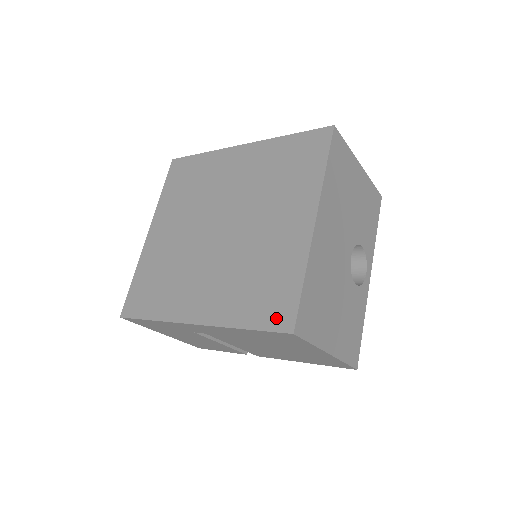
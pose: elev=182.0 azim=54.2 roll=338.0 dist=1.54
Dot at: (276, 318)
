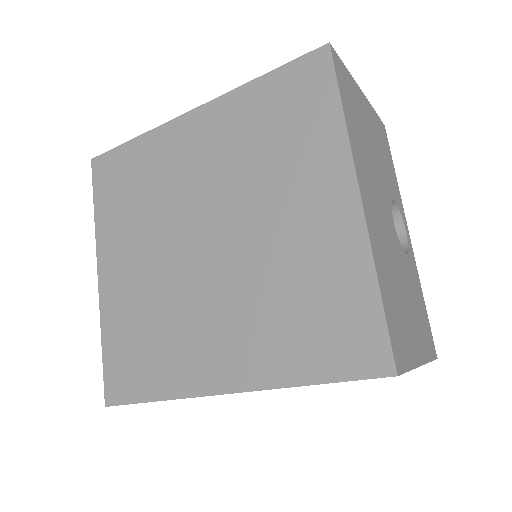
Dot at: (357, 358)
